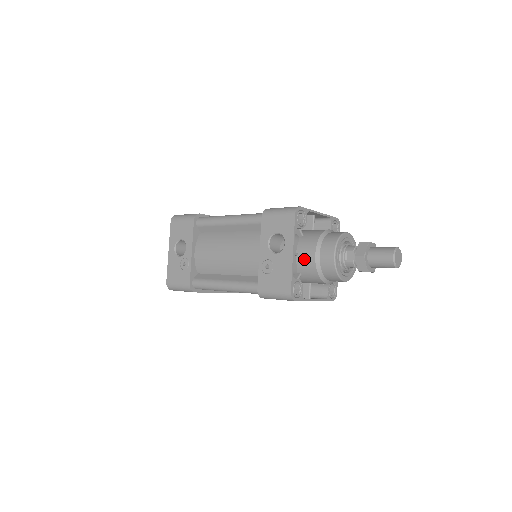
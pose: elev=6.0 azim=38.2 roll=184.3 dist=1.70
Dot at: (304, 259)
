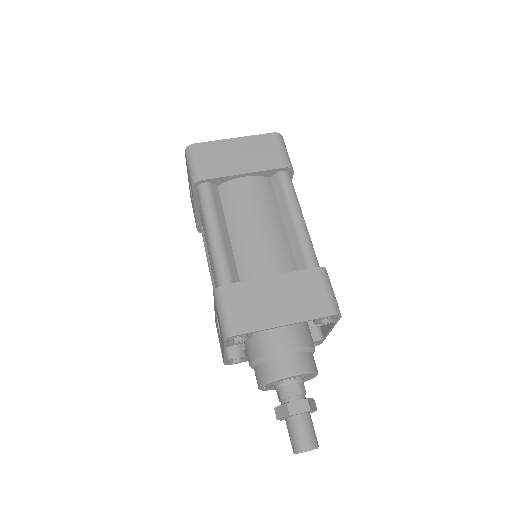
Dot at: (246, 352)
